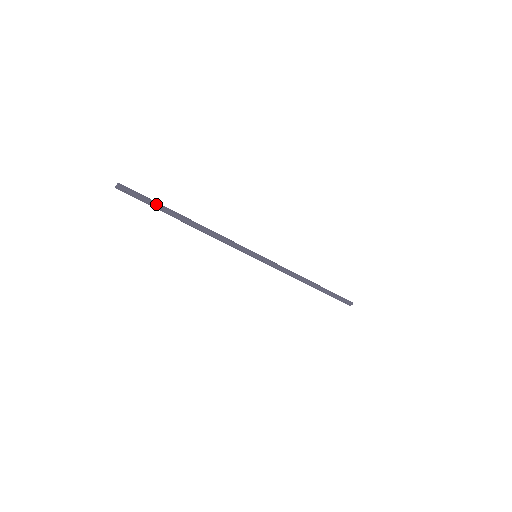
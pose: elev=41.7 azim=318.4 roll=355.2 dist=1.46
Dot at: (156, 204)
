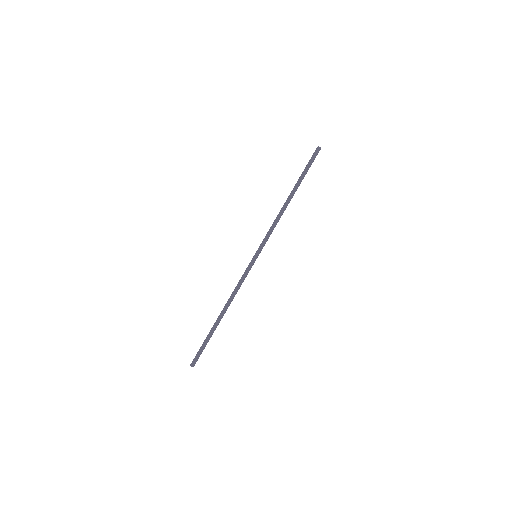
Dot at: (208, 341)
